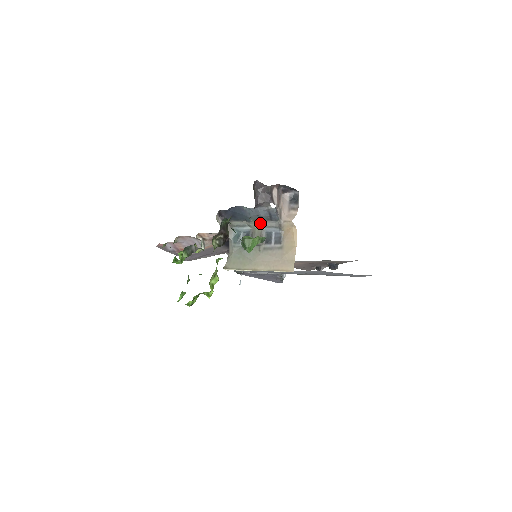
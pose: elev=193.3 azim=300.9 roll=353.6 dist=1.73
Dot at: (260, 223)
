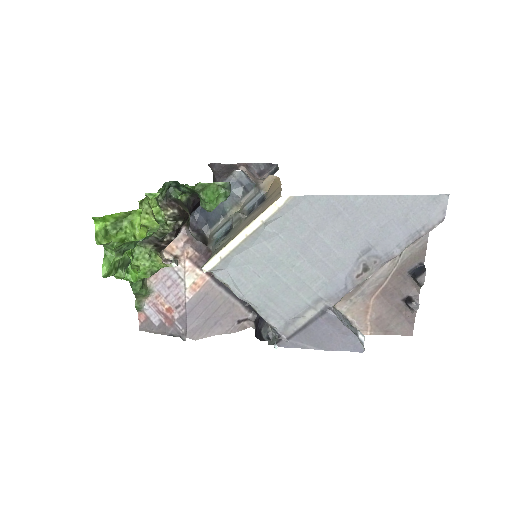
Dot at: (240, 208)
